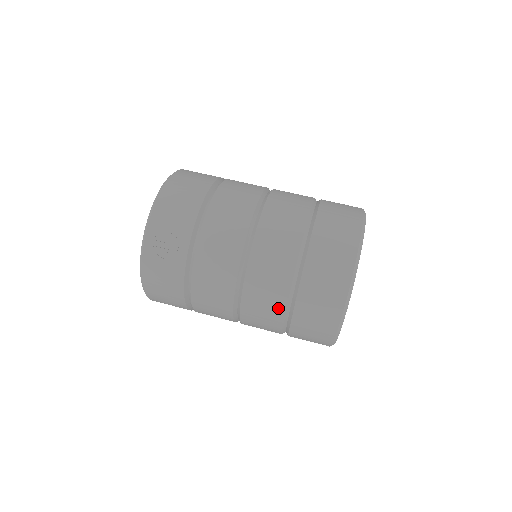
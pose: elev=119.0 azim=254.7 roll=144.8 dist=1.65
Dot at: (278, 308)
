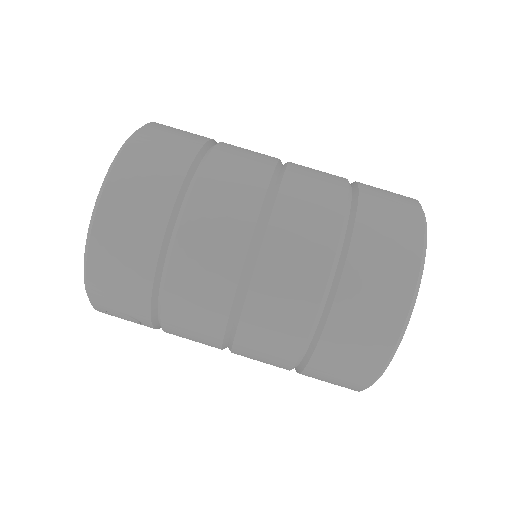
Dot at: occluded
